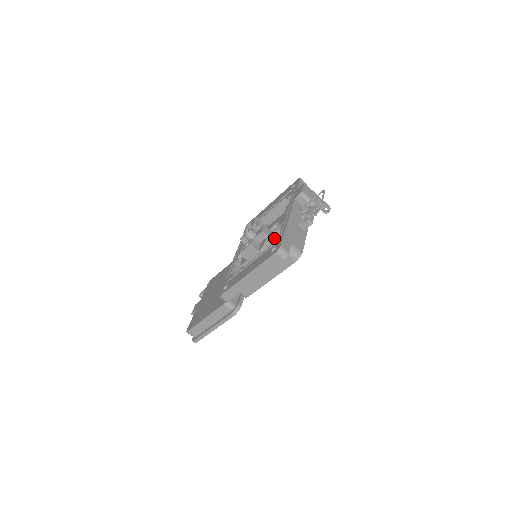
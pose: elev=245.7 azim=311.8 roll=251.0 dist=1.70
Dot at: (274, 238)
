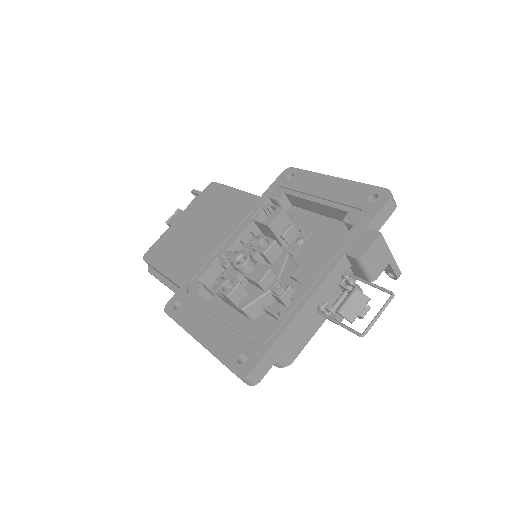
Dot at: occluded
